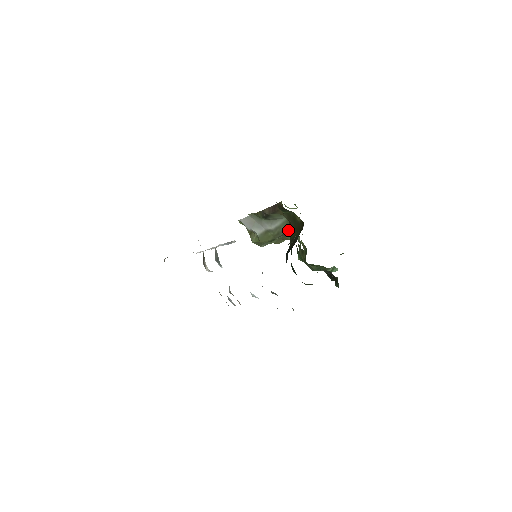
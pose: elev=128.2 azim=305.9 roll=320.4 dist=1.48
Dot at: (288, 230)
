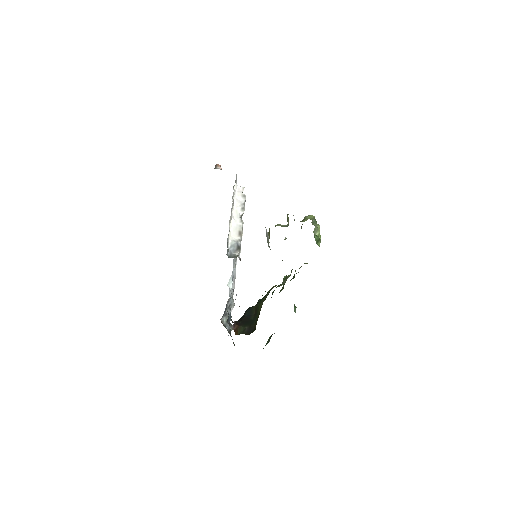
Dot at: occluded
